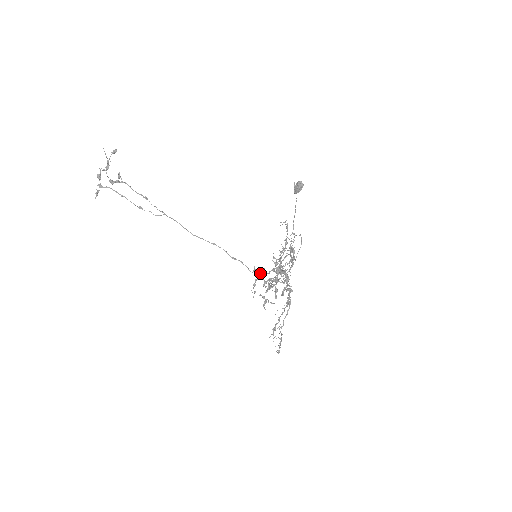
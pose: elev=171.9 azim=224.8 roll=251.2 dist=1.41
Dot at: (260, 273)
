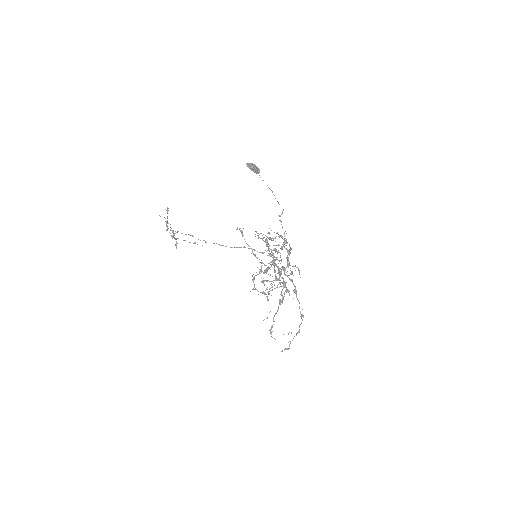
Dot at: (281, 260)
